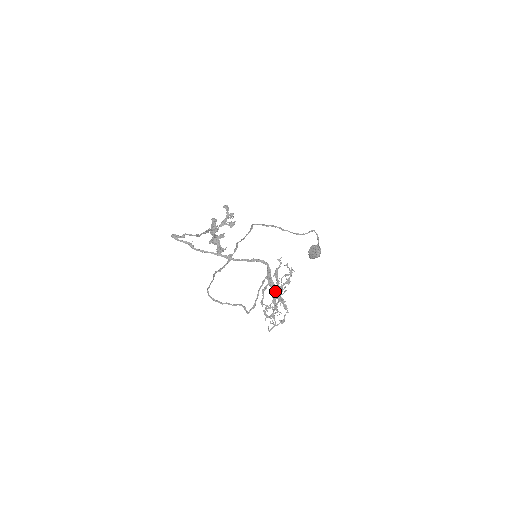
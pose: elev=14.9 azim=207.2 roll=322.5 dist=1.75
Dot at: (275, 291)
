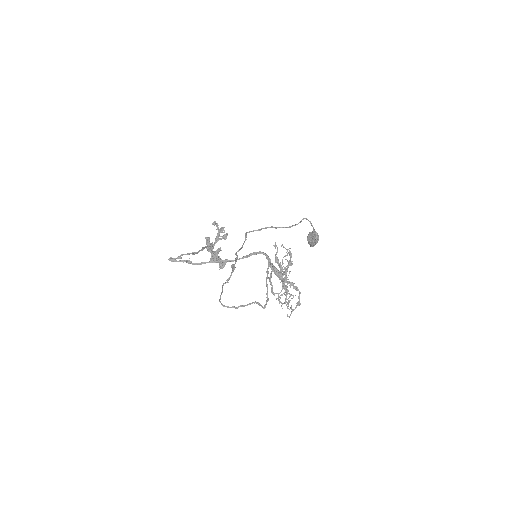
Dot at: (281, 276)
